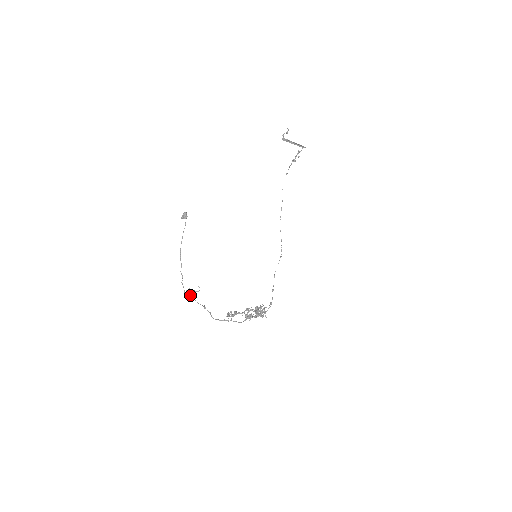
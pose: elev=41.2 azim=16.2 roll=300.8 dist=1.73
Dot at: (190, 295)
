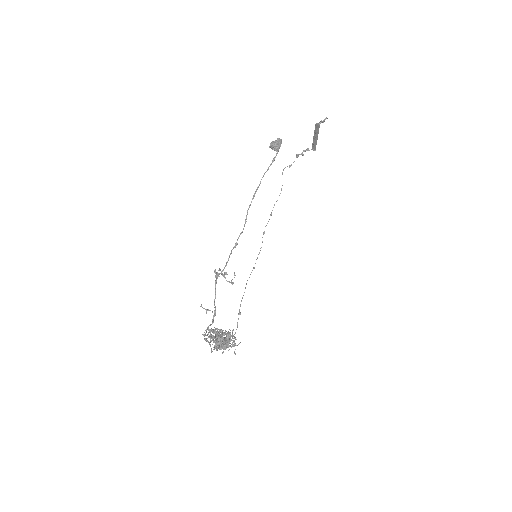
Dot at: occluded
